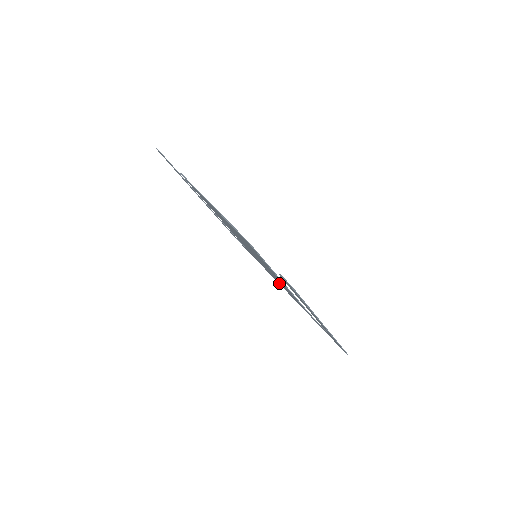
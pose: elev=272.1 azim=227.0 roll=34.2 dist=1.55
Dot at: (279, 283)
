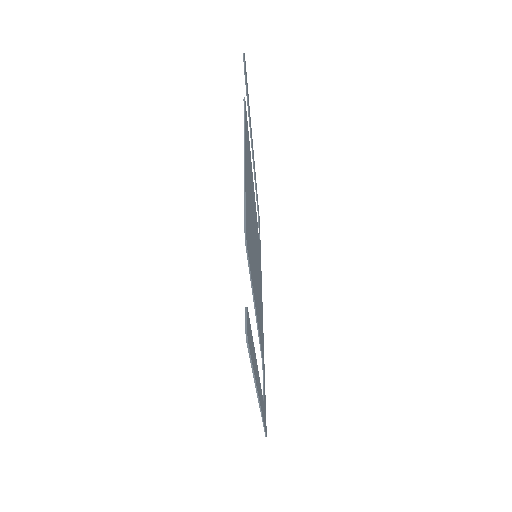
Dot at: (261, 301)
